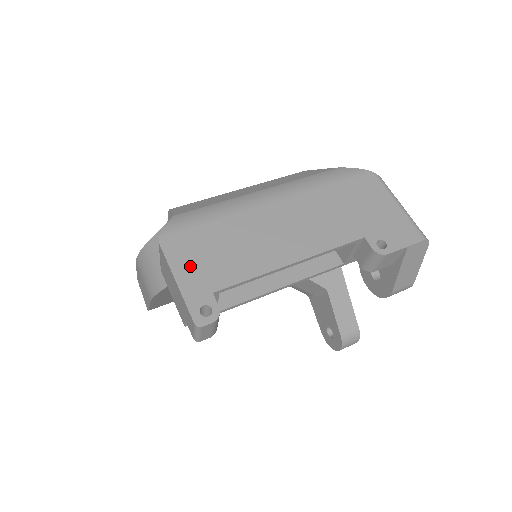
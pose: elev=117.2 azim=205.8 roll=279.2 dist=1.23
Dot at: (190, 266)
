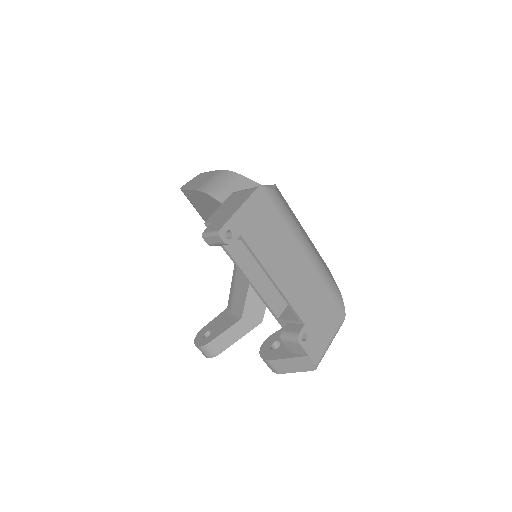
Dot at: (251, 214)
